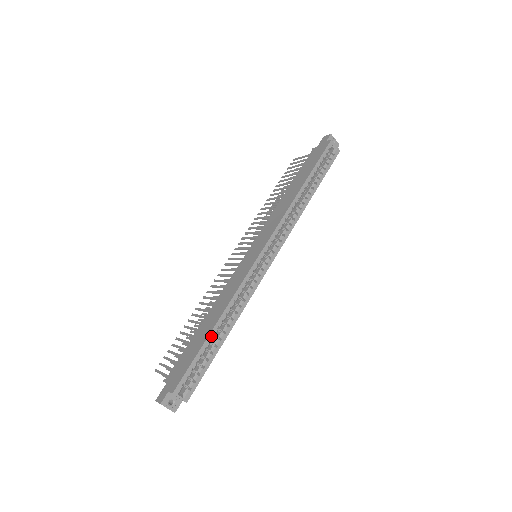
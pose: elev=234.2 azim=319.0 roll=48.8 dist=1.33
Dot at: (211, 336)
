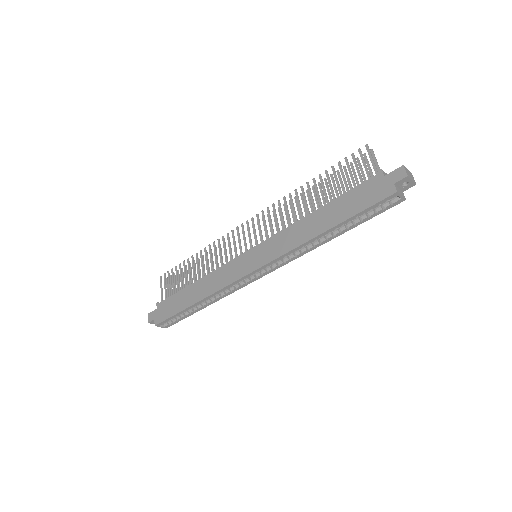
Dot at: (190, 308)
